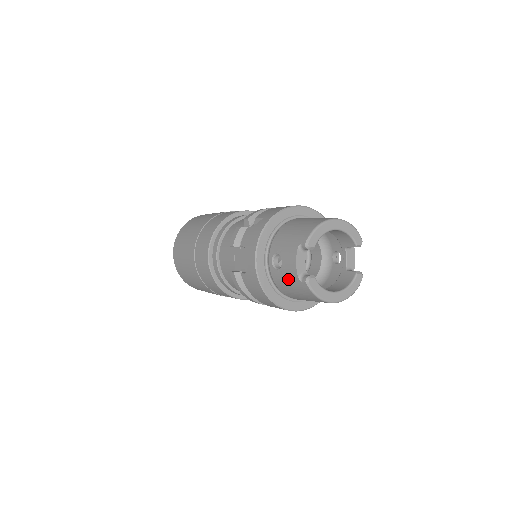
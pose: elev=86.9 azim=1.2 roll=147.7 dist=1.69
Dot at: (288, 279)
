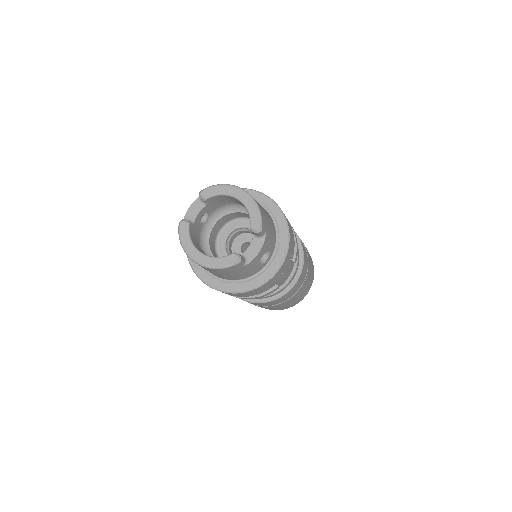
Dot at: occluded
